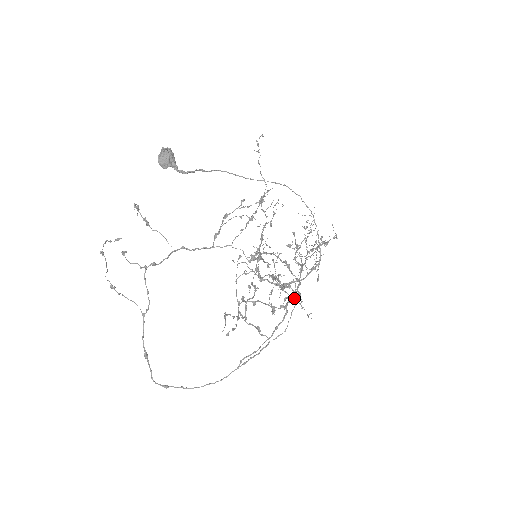
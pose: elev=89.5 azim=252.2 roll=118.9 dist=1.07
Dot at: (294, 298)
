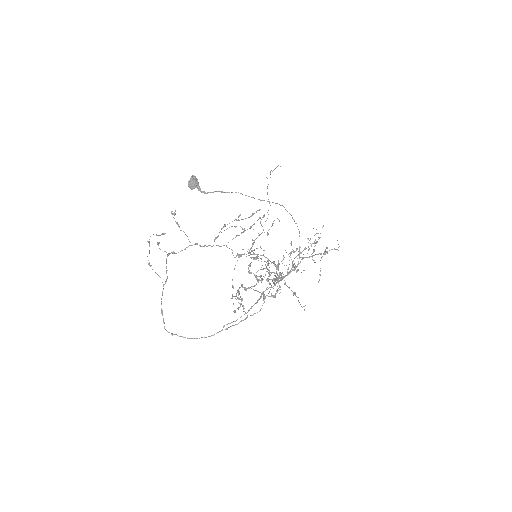
Dot at: (294, 293)
